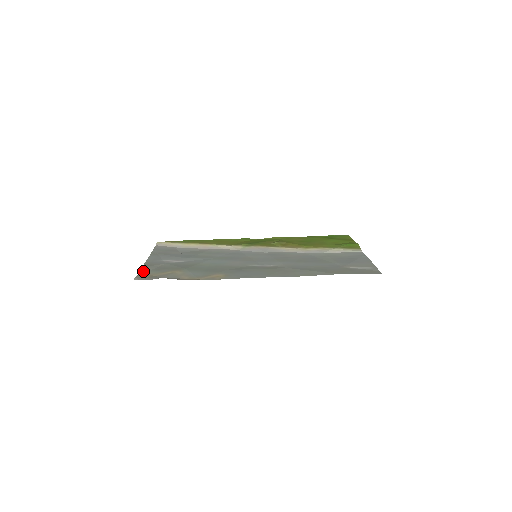
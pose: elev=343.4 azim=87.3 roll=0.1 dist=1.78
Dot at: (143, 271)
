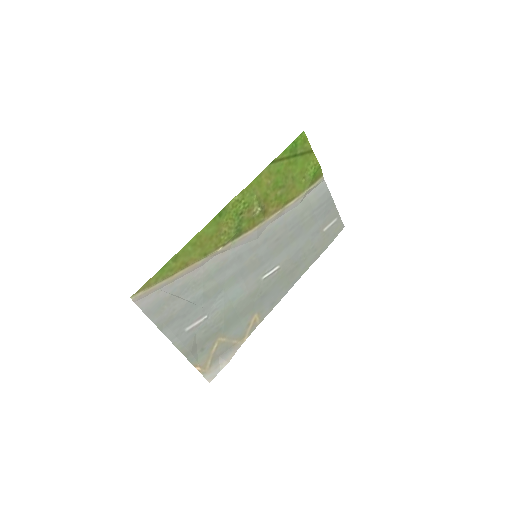
Dot at: (195, 363)
